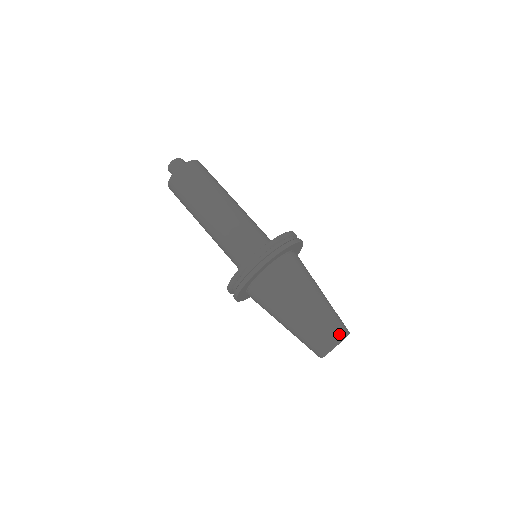
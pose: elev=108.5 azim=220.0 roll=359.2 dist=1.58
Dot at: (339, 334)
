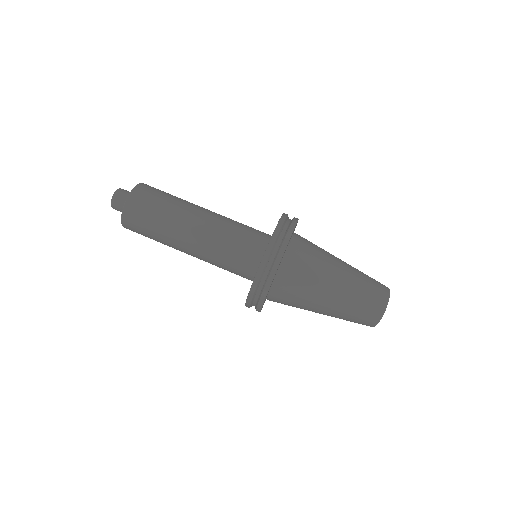
Dot at: (380, 305)
